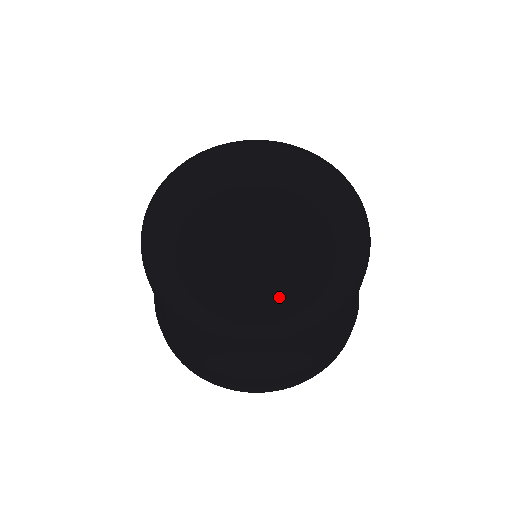
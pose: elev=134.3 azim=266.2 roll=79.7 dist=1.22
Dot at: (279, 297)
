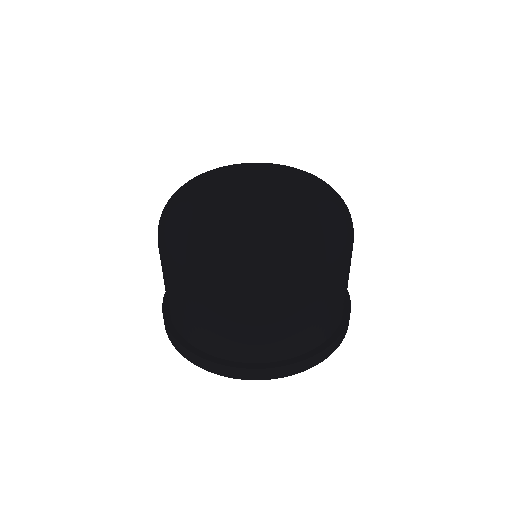
Dot at: (291, 242)
